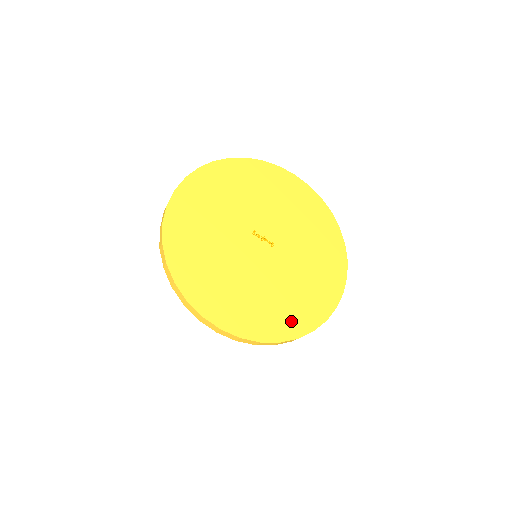
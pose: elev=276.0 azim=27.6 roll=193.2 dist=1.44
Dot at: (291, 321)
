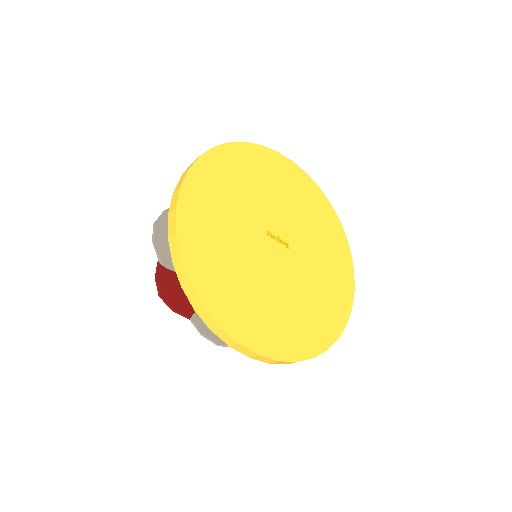
Dot at: (318, 332)
